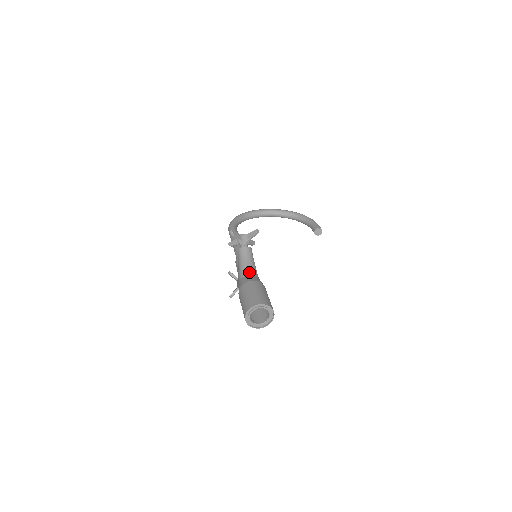
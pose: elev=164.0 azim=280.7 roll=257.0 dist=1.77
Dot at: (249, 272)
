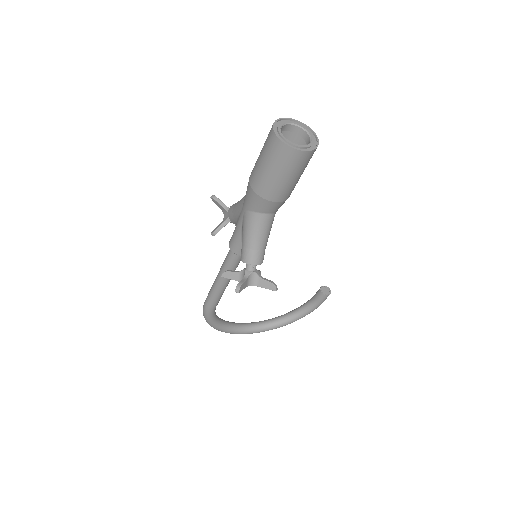
Dot at: occluded
